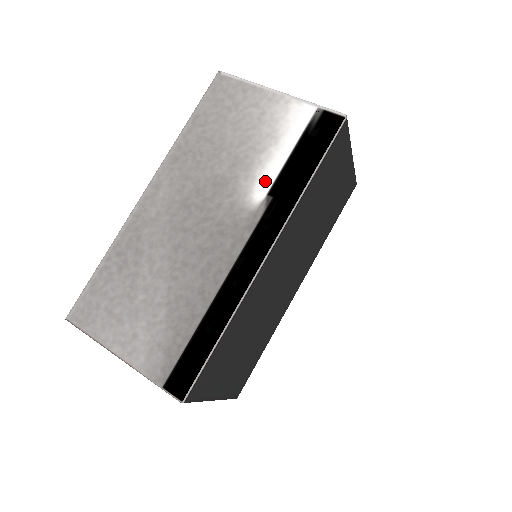
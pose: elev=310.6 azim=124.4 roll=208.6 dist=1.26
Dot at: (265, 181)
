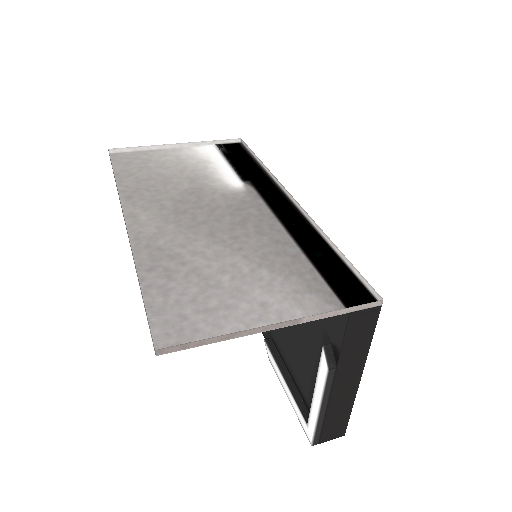
Dot at: (230, 177)
